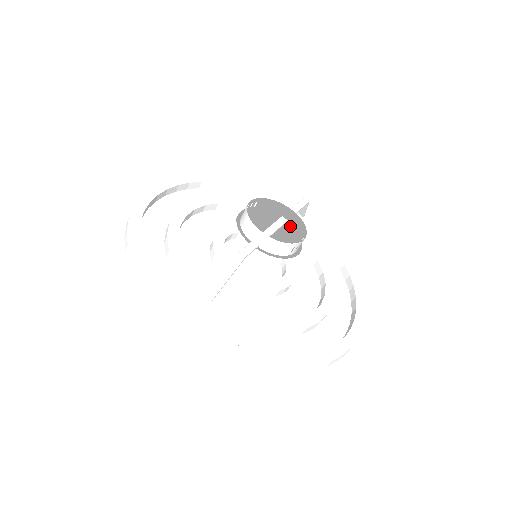
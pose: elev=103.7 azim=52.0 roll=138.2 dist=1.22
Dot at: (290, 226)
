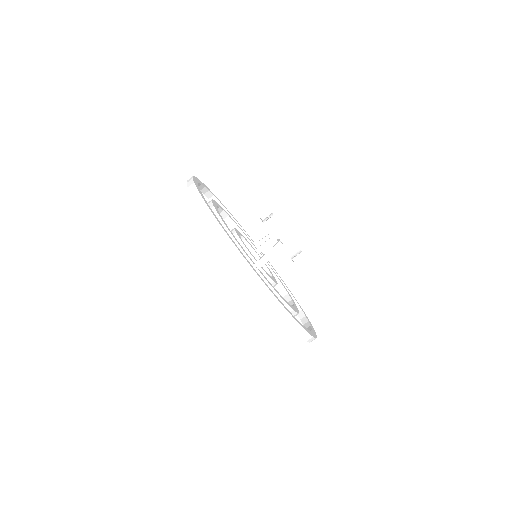
Dot at: occluded
